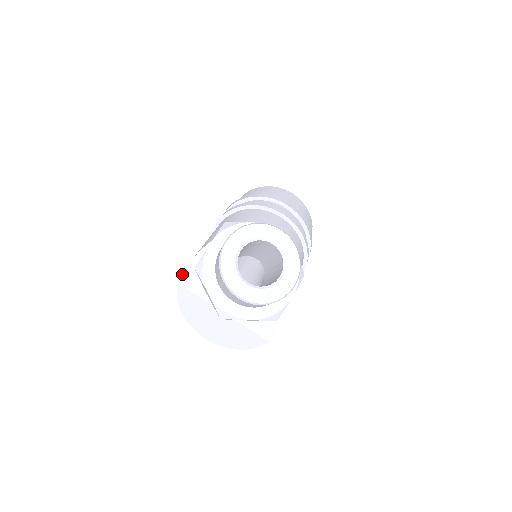
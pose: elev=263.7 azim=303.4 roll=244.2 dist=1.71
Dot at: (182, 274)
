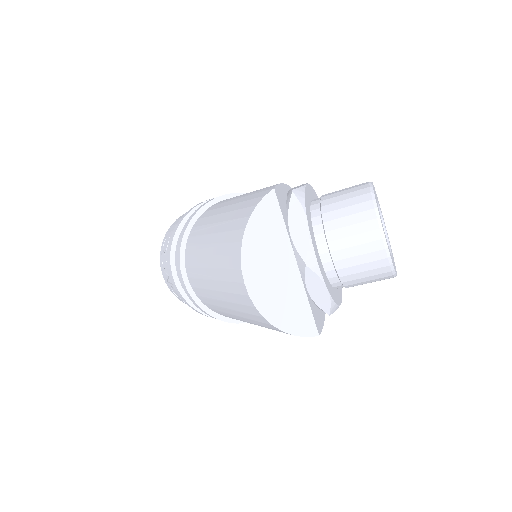
Dot at: (277, 185)
